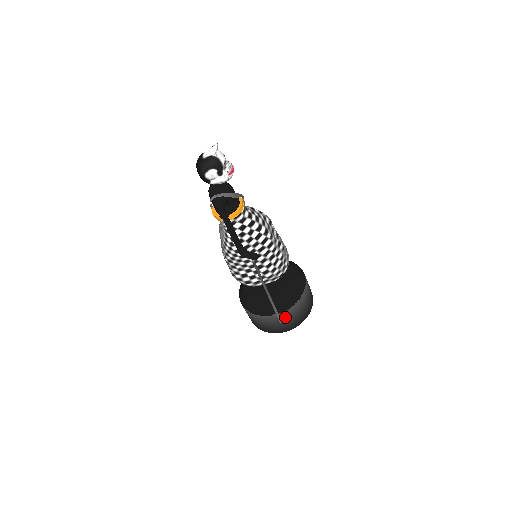
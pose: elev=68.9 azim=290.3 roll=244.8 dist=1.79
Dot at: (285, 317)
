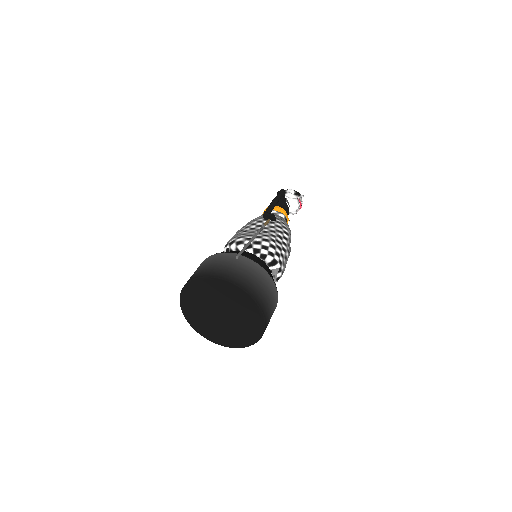
Dot at: (242, 264)
